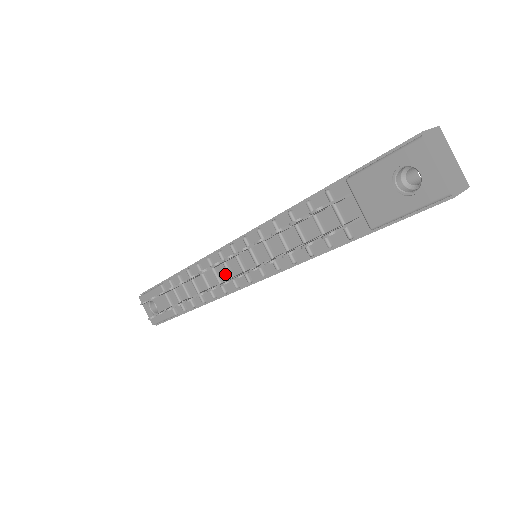
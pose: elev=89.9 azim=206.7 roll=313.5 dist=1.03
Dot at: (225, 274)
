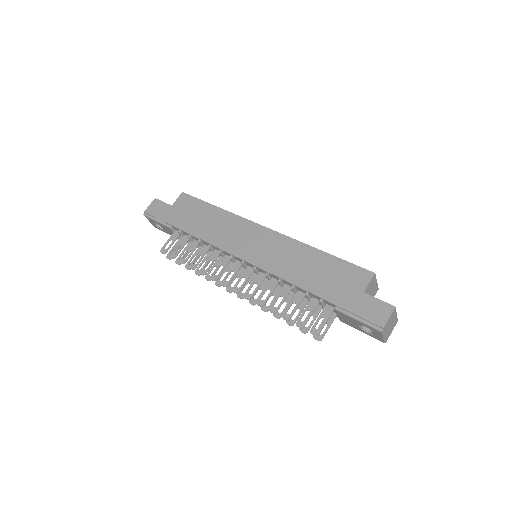
Dot at: occluded
